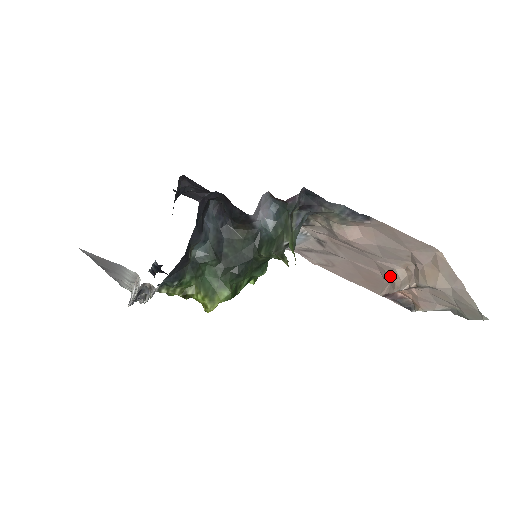
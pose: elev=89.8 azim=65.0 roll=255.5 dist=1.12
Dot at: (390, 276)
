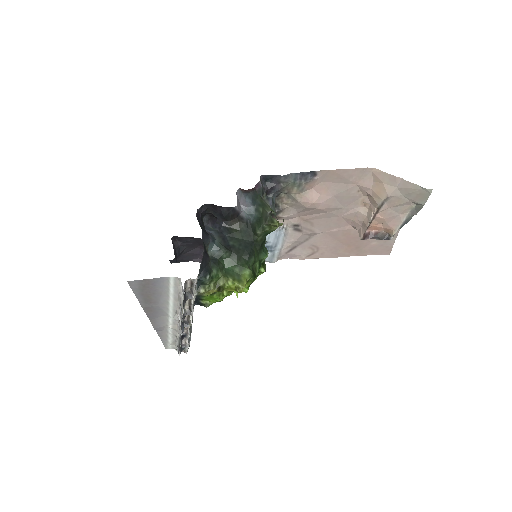
Dot at: (358, 220)
